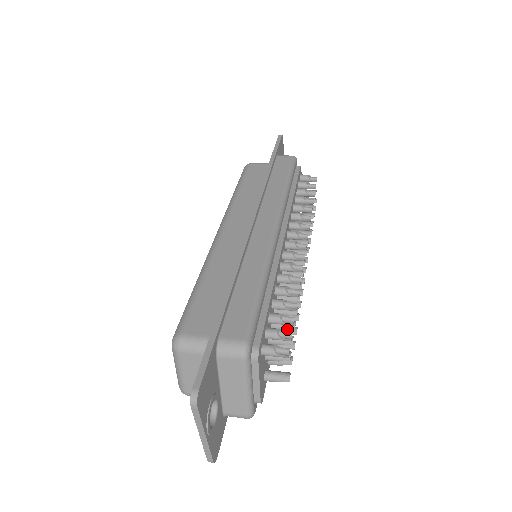
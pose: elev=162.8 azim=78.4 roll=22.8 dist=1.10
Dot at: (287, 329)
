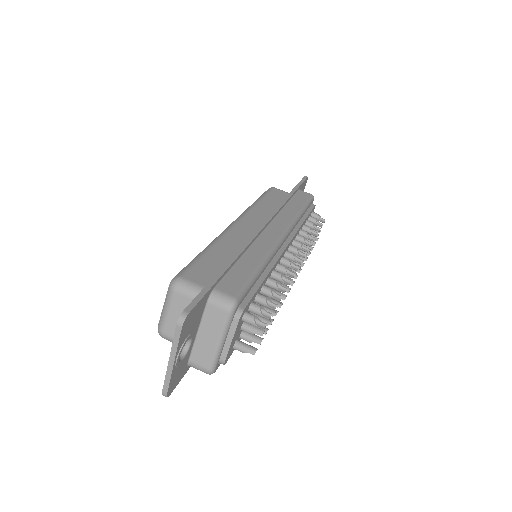
Dot at: occluded
